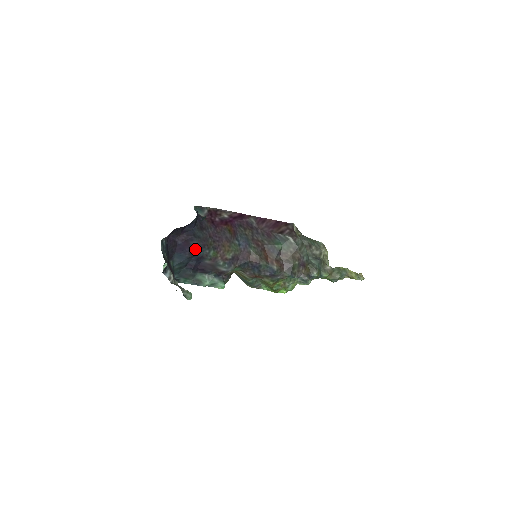
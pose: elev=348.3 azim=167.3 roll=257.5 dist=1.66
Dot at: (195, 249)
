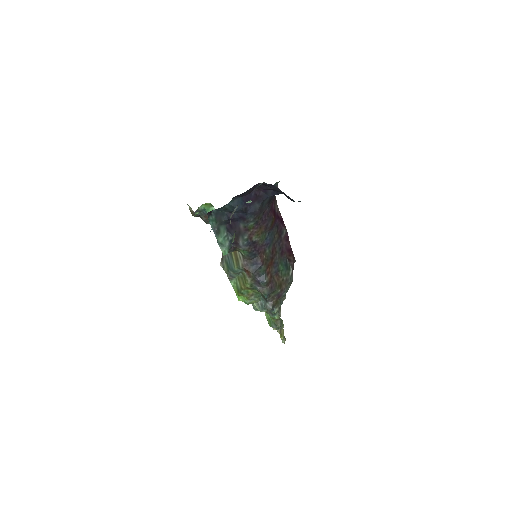
Dot at: (251, 209)
